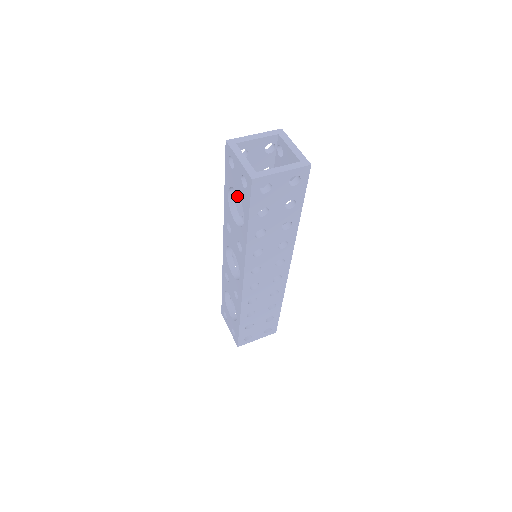
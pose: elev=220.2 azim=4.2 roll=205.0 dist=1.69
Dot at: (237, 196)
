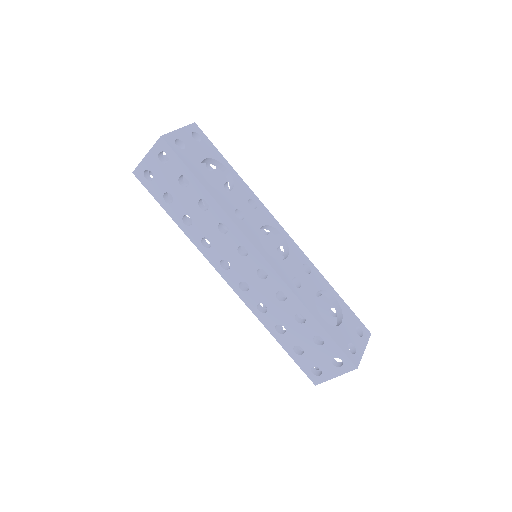
Dot at: occluded
